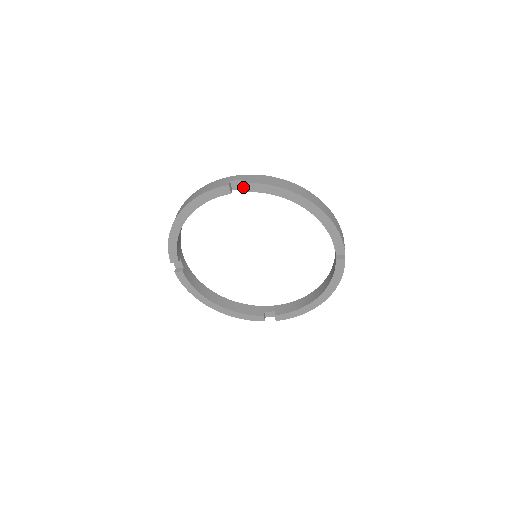
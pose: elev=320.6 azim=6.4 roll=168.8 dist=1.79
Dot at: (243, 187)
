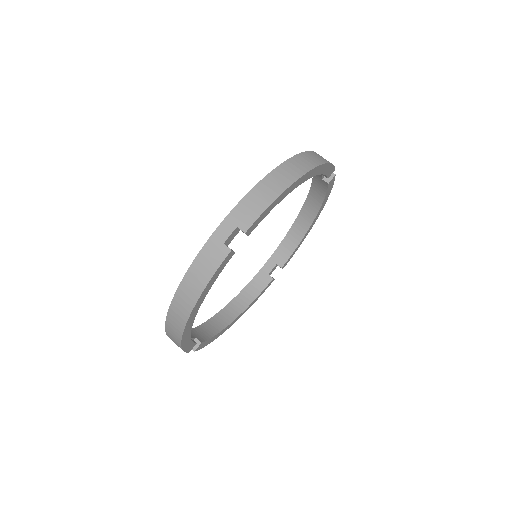
Dot at: occluded
